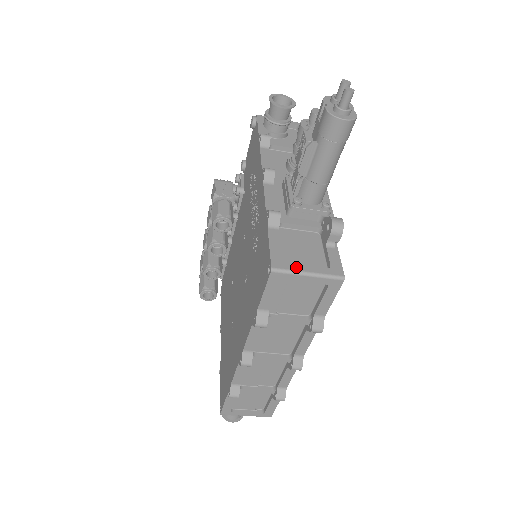
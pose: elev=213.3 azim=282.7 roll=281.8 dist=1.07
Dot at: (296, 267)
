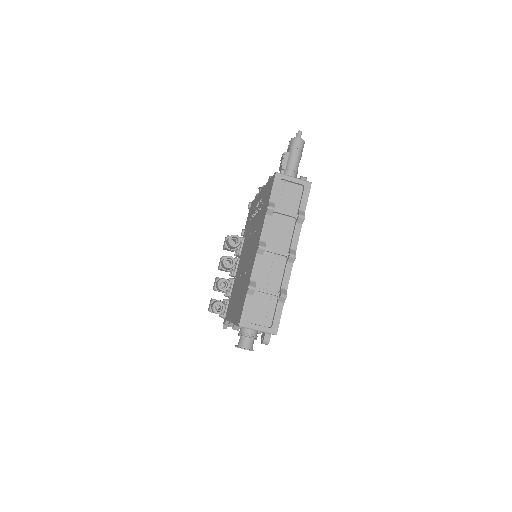
Dot at: (287, 176)
